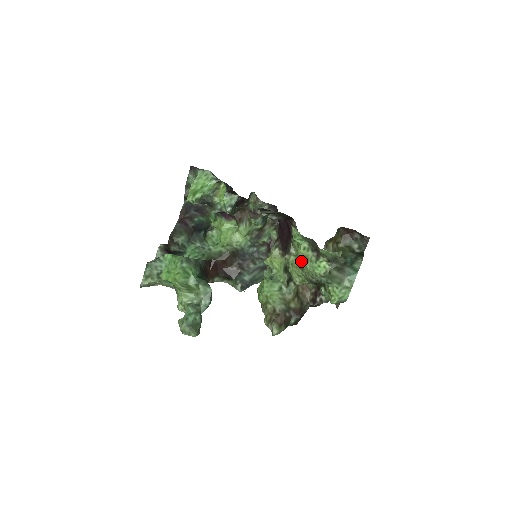
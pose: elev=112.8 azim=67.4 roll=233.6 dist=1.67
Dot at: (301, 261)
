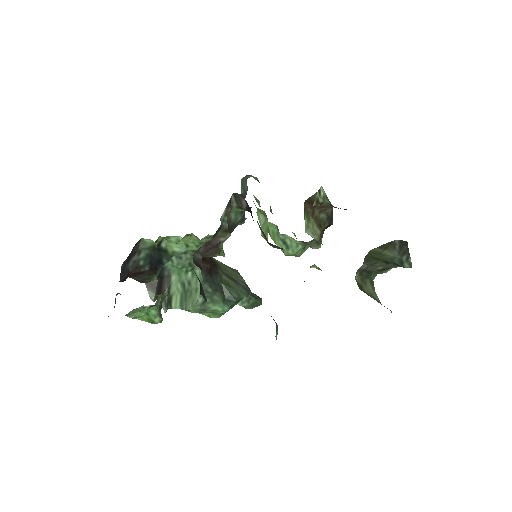
Dot at: occluded
